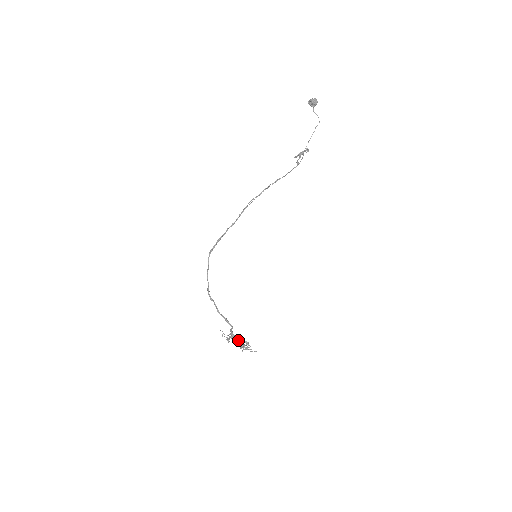
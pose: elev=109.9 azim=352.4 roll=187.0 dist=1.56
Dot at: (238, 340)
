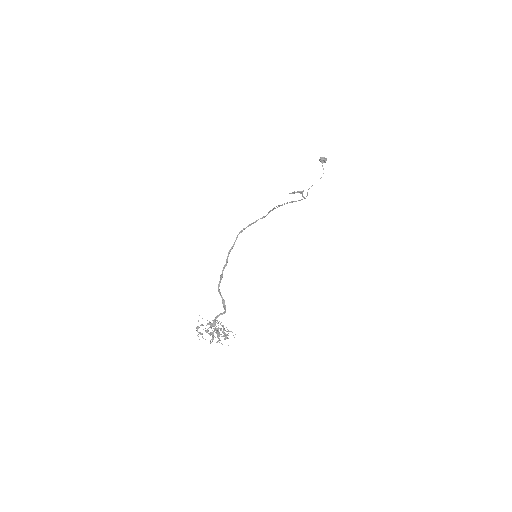
Dot at: occluded
